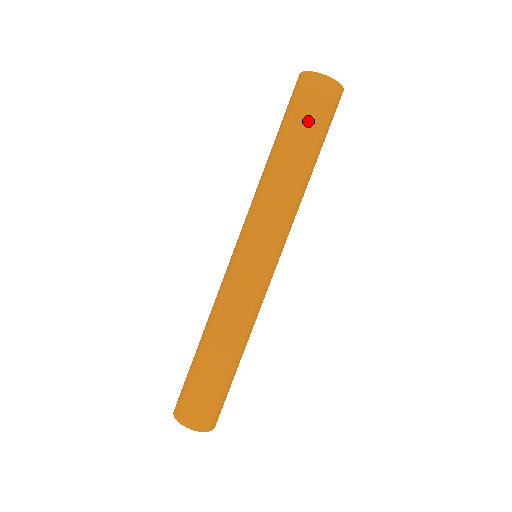
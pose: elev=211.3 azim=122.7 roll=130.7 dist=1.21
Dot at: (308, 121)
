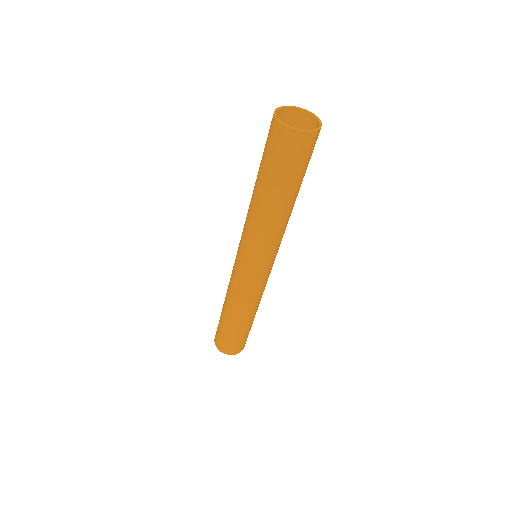
Dot at: (286, 172)
